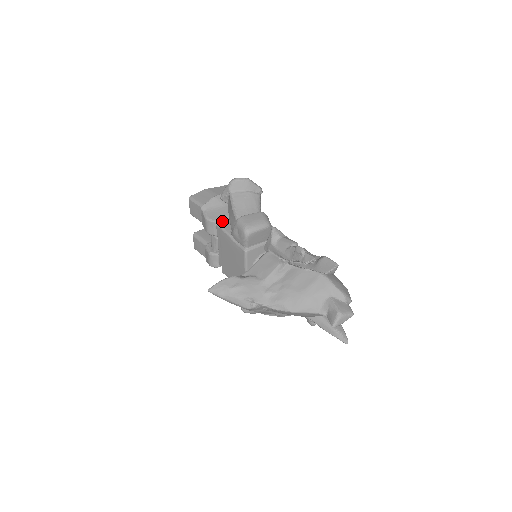
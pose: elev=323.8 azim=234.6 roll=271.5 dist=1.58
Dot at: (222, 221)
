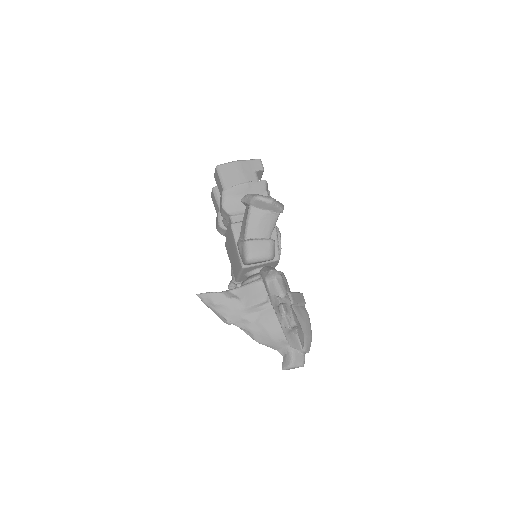
Dot at: (237, 215)
